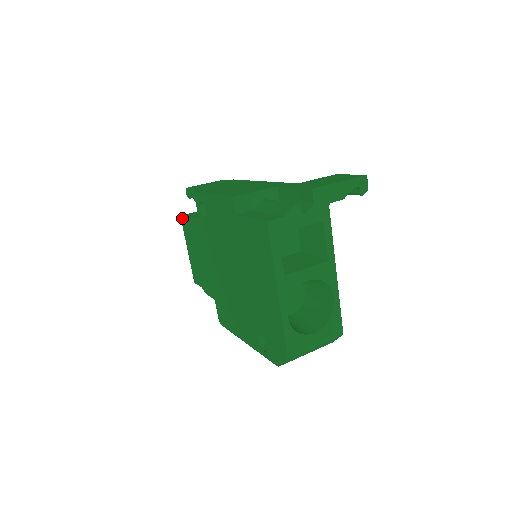
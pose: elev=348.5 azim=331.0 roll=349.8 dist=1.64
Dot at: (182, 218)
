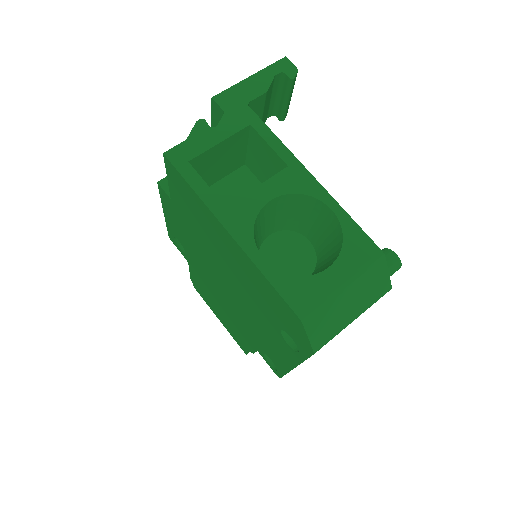
Dot at: (194, 286)
